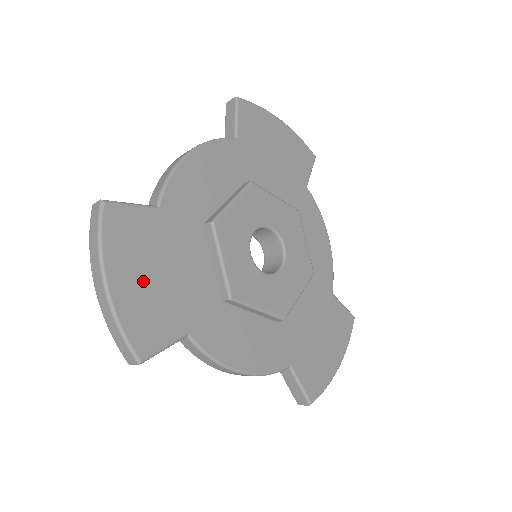
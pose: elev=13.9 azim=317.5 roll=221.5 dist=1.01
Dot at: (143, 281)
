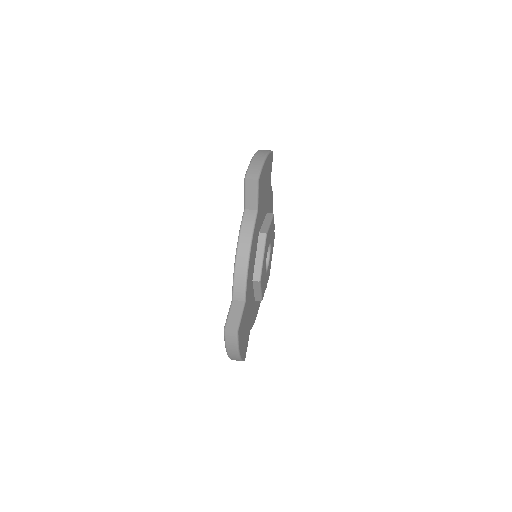
Dot at: (244, 336)
